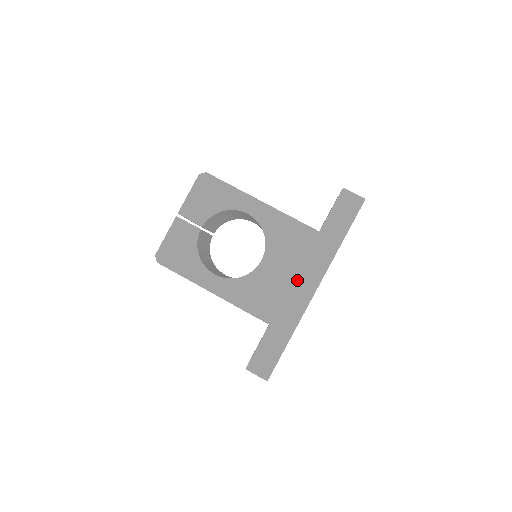
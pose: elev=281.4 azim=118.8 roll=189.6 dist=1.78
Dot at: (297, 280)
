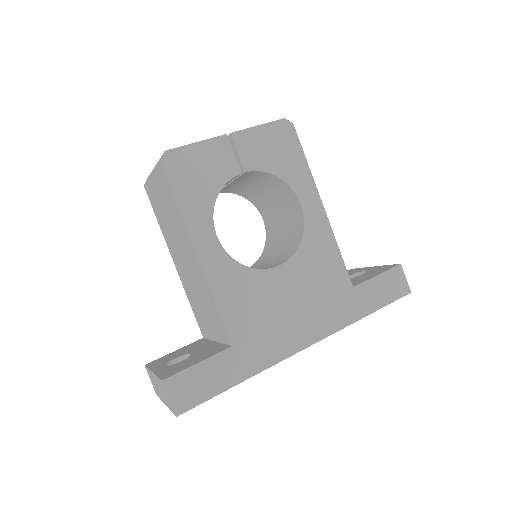
Dot at: (298, 319)
